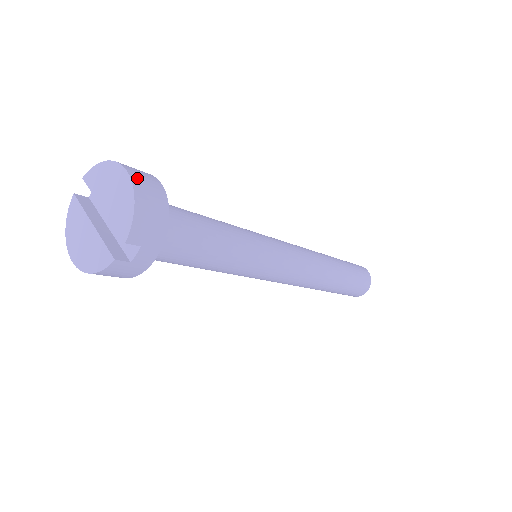
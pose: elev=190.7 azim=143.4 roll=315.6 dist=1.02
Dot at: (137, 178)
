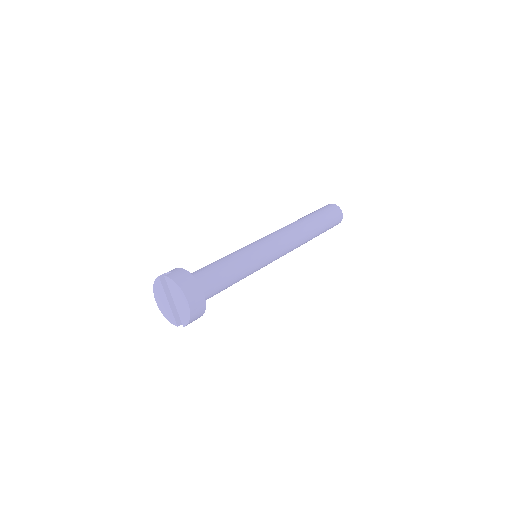
Dot at: (192, 304)
